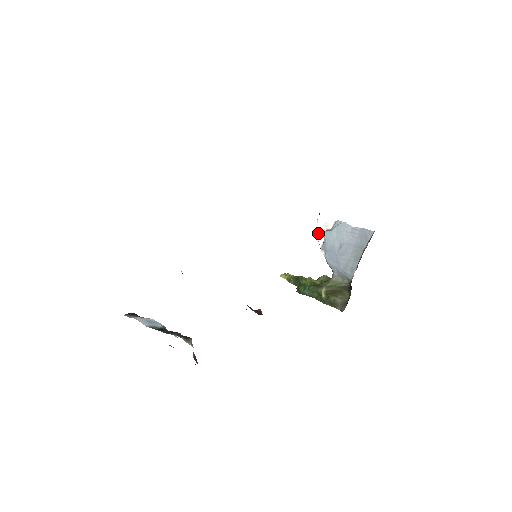
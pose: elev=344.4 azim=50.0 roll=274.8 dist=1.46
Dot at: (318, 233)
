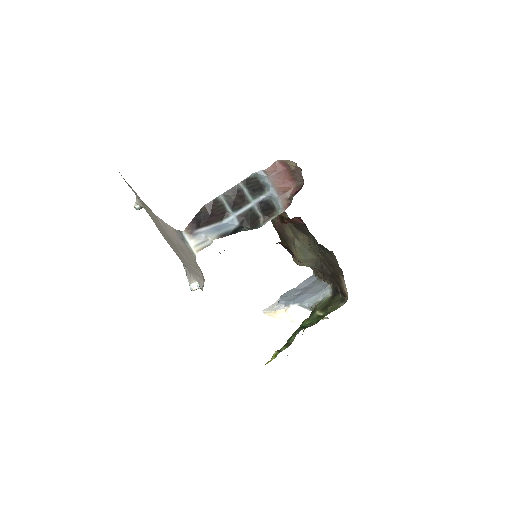
Dot at: (273, 310)
